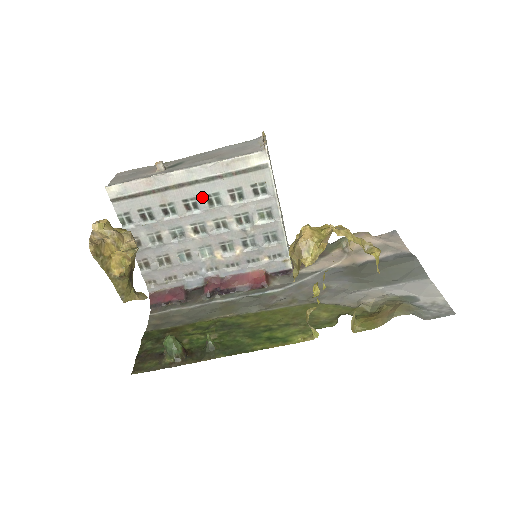
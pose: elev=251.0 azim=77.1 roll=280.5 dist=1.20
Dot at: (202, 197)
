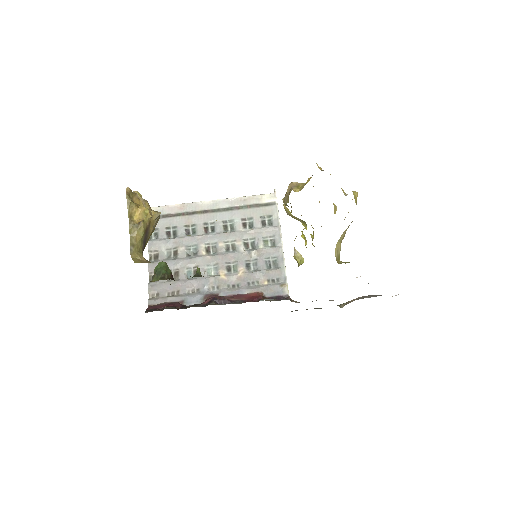
Dot at: (220, 222)
